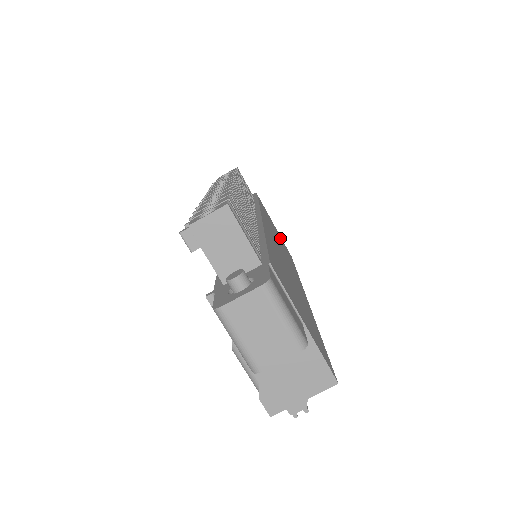
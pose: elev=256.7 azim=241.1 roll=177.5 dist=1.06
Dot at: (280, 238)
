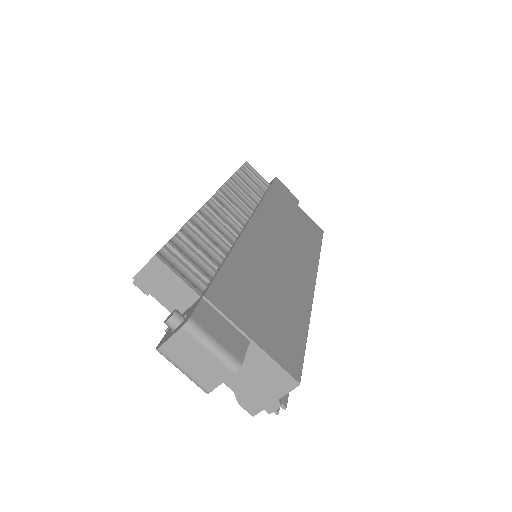
Dot at: (302, 219)
